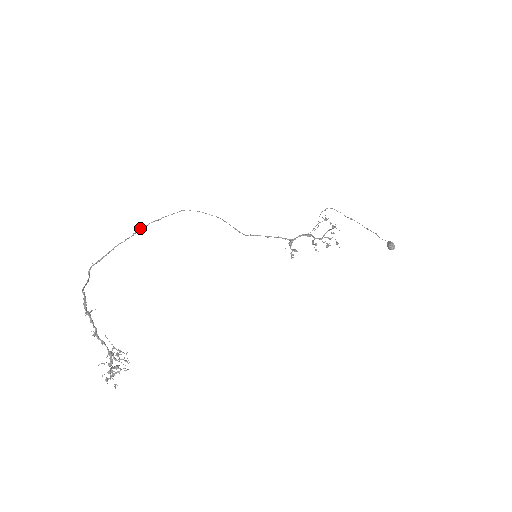
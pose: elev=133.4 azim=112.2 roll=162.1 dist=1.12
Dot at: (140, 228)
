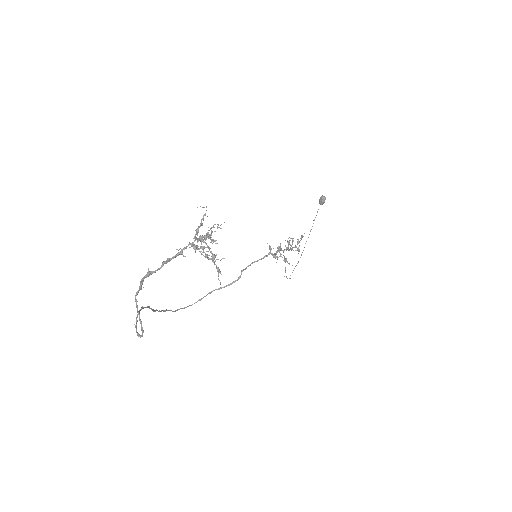
Dot at: (154, 311)
